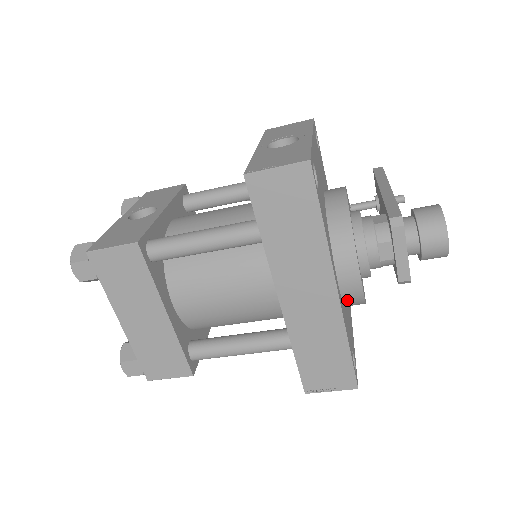
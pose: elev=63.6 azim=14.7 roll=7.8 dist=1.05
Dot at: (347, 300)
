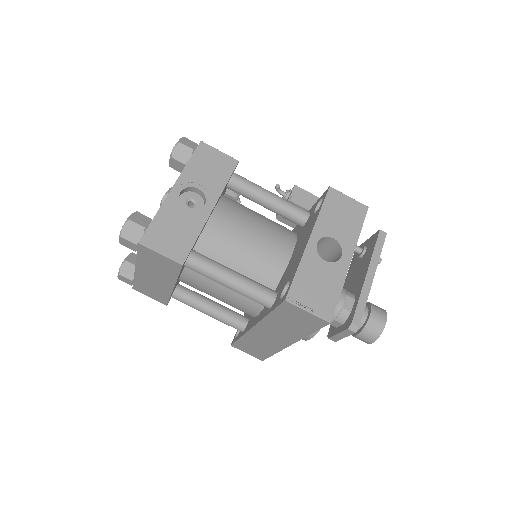
Dot at: occluded
